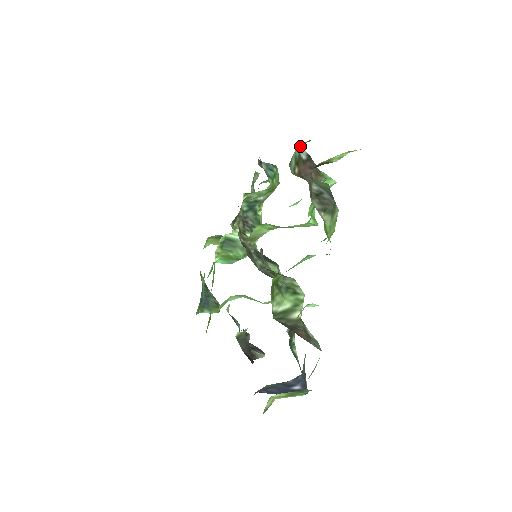
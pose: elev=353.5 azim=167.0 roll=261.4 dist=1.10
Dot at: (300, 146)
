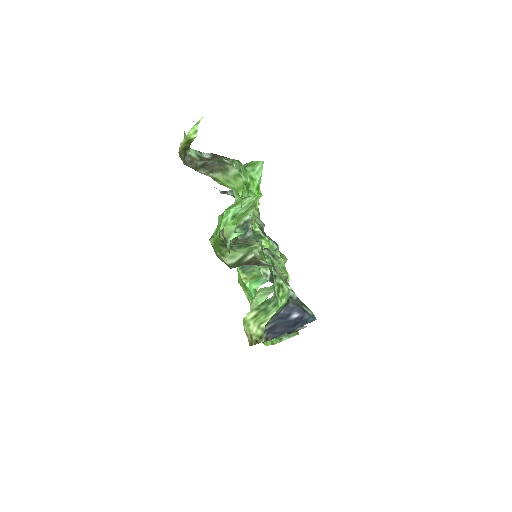
Dot at: (199, 152)
